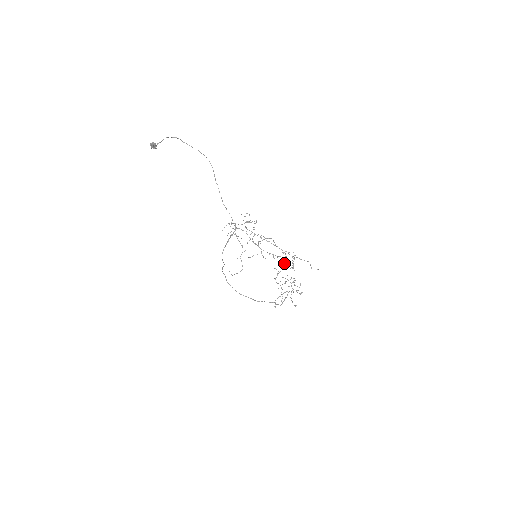
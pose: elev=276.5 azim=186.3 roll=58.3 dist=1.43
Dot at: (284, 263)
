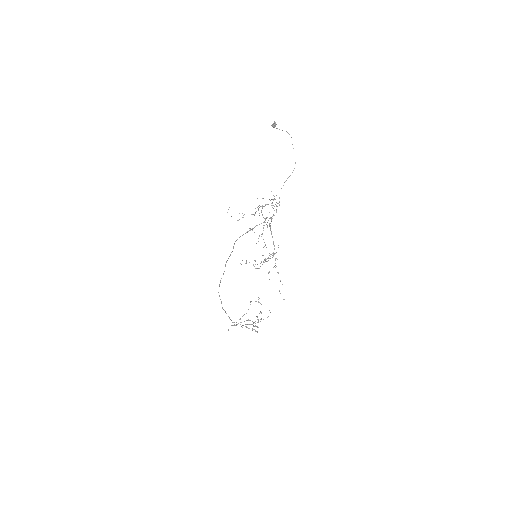
Dot at: occluded
